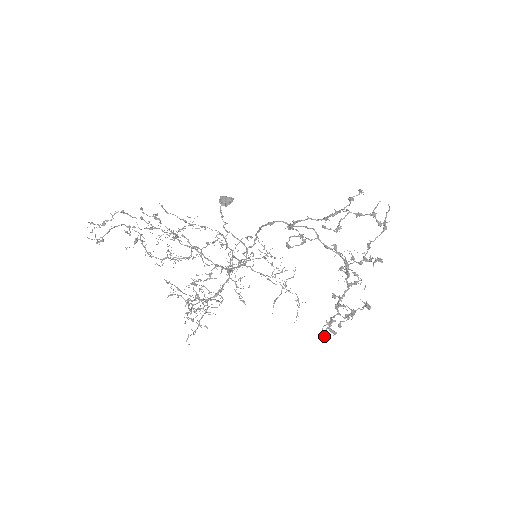
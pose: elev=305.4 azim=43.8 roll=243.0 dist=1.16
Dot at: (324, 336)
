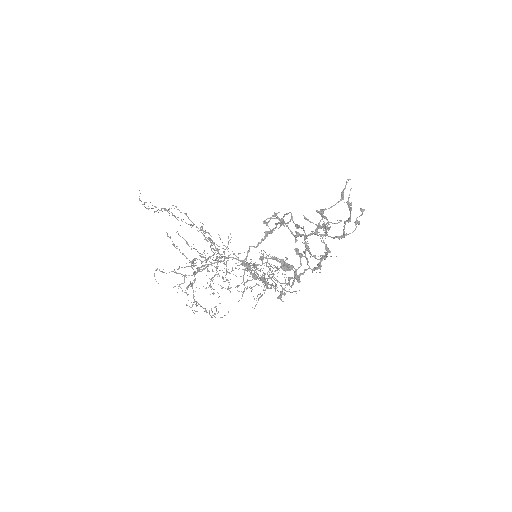
Dot at: (244, 265)
